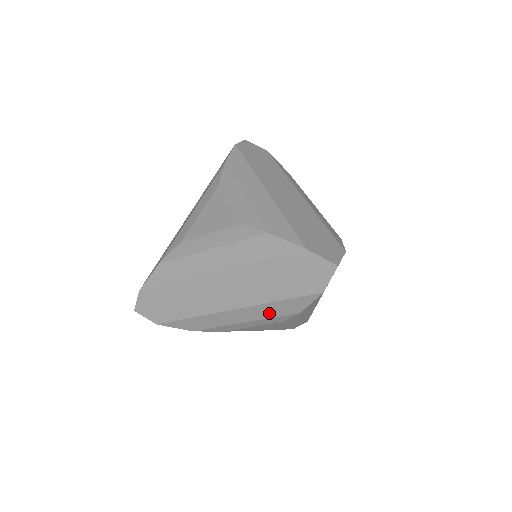
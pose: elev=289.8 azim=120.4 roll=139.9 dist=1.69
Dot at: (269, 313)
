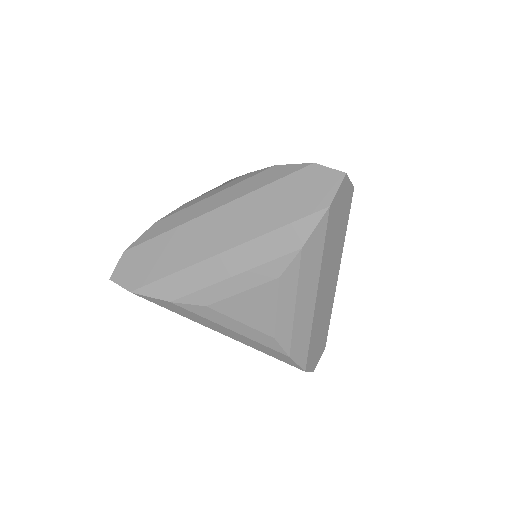
Dot at: (266, 253)
